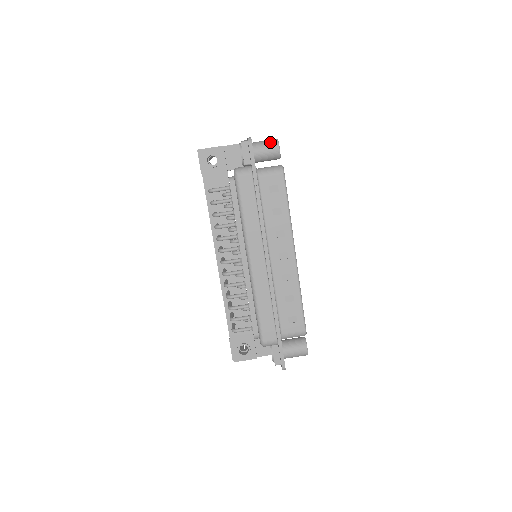
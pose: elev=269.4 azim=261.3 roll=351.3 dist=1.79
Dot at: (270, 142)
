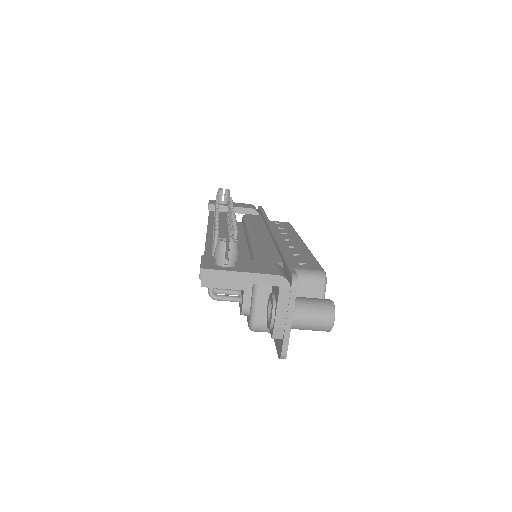
Dot at: (318, 330)
